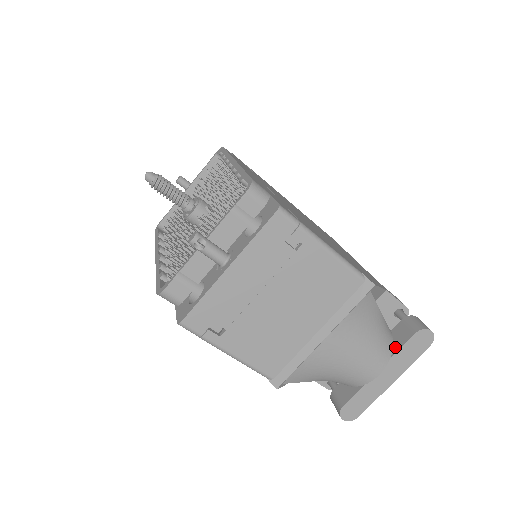
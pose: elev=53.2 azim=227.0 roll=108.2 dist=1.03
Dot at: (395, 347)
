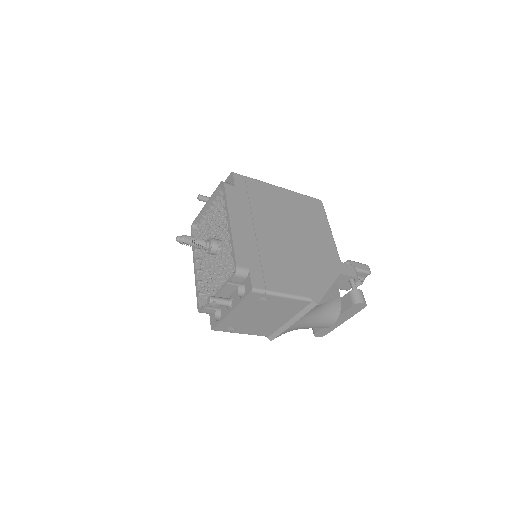
Dot at: (343, 309)
